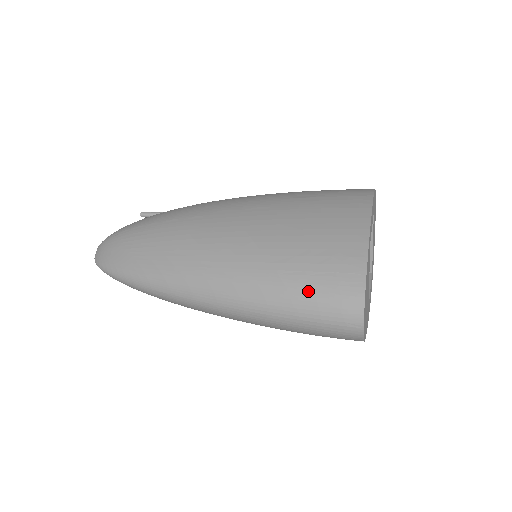
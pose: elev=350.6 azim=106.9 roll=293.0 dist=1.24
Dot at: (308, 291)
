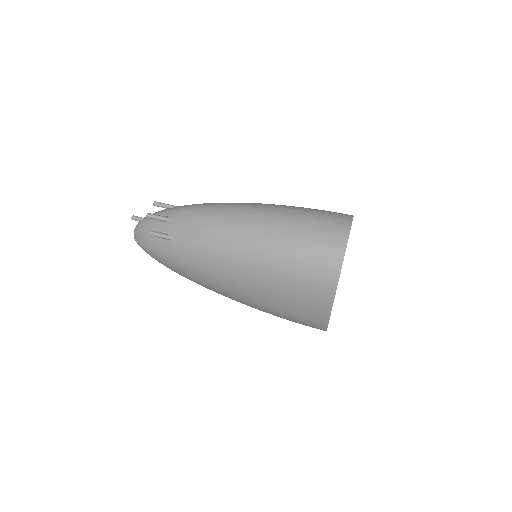
Dot at: occluded
